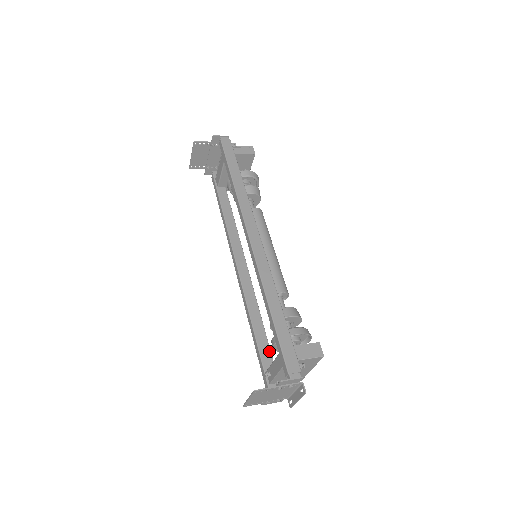
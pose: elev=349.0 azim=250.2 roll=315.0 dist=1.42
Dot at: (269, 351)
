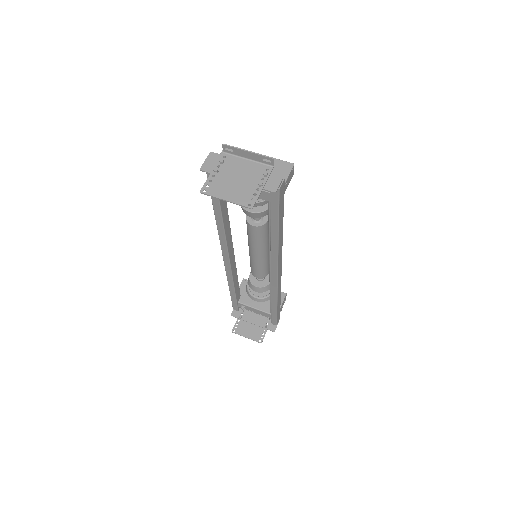
Dot at: (239, 291)
